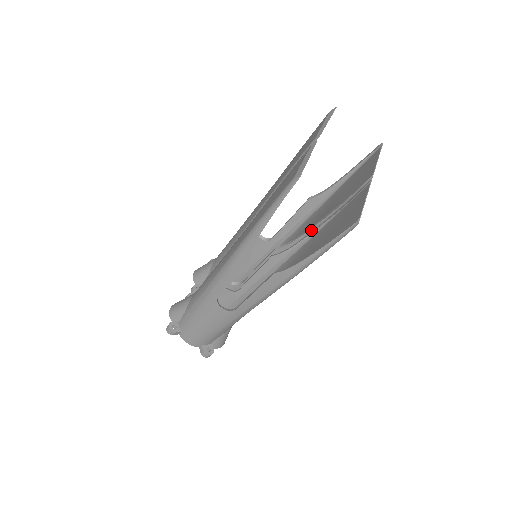
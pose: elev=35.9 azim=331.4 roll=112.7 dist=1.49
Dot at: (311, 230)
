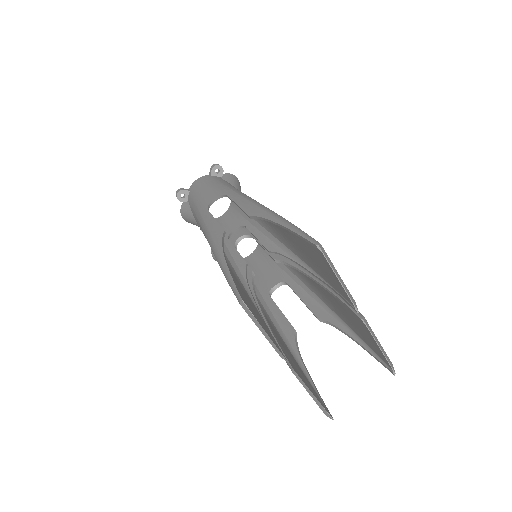
Dot at: (301, 265)
